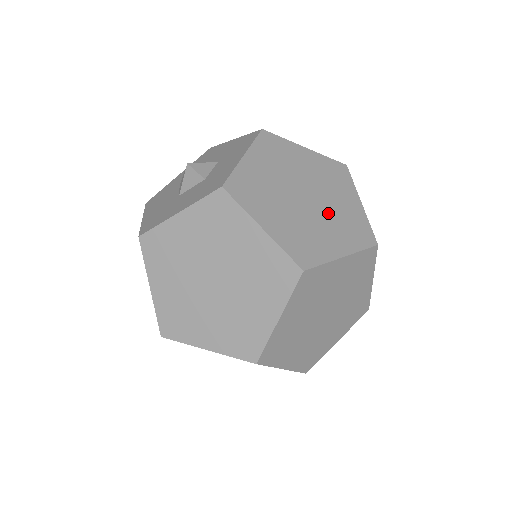
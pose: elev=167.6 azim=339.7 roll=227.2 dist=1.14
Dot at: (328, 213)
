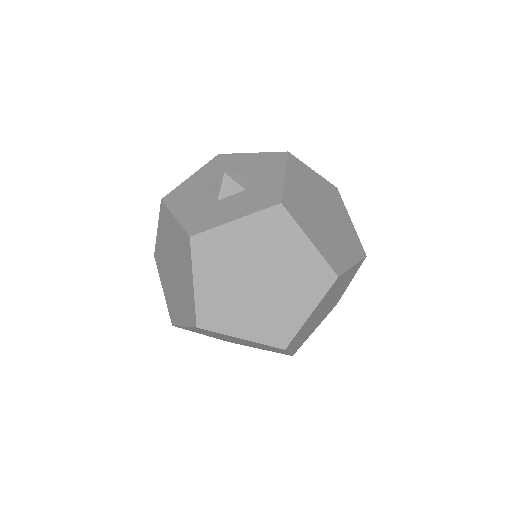
Dot at: (338, 229)
